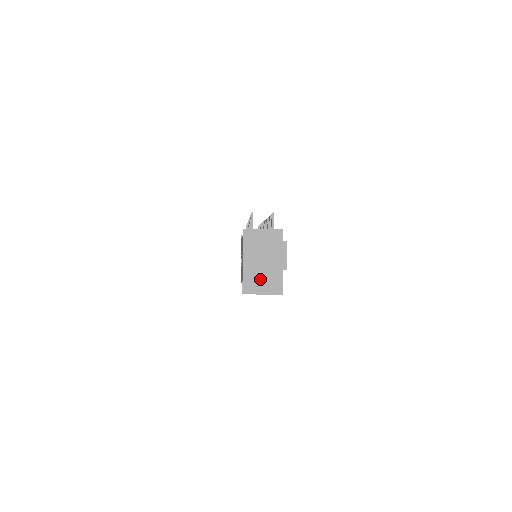
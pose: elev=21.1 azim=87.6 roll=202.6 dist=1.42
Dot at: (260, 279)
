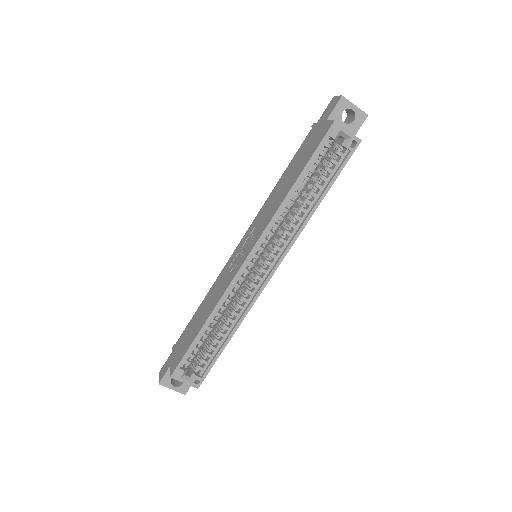
Dot at: occluded
